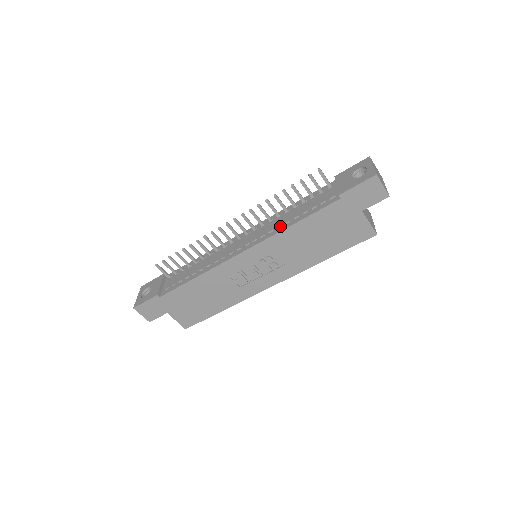
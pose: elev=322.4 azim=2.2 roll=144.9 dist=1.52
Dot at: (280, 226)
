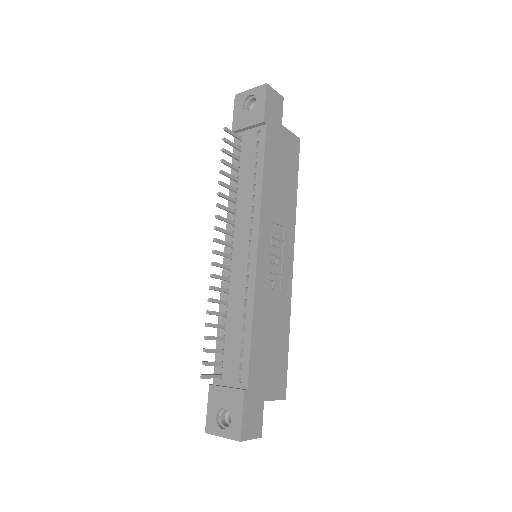
Dot at: (252, 198)
